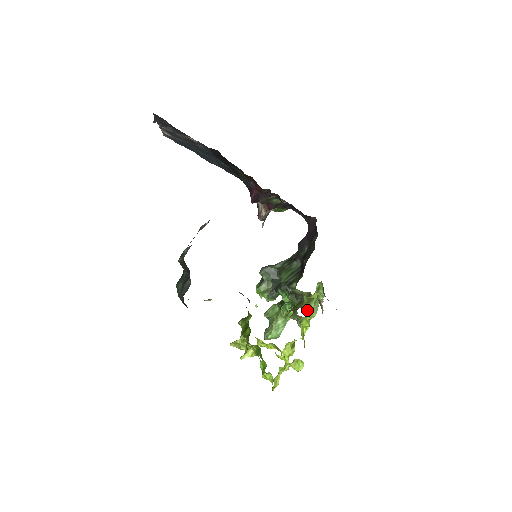
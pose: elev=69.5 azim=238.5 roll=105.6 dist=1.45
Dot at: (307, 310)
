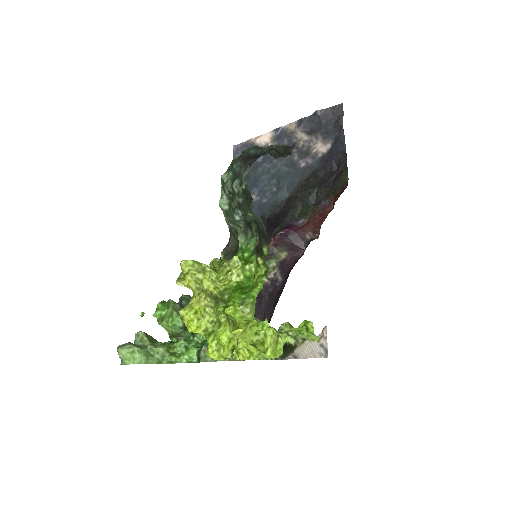
Dot at: occluded
